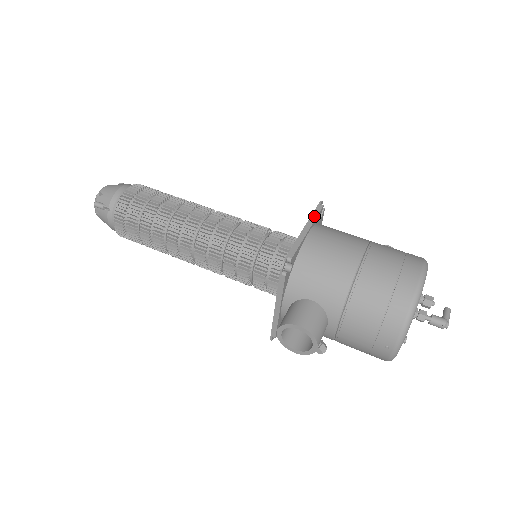
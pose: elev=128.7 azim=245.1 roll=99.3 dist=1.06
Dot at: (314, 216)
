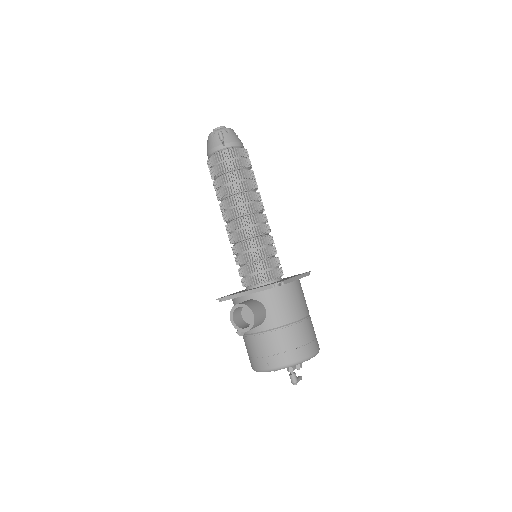
Dot at: (304, 275)
